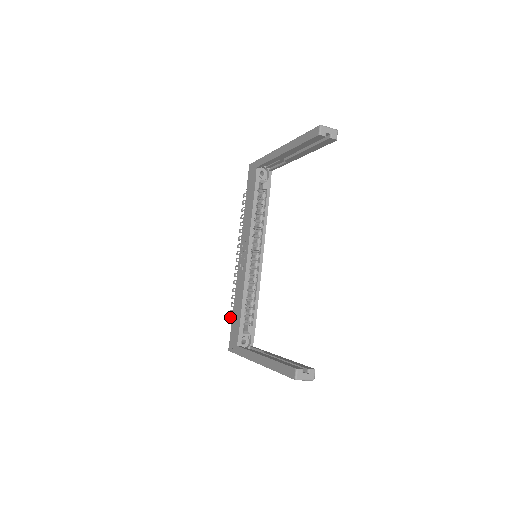
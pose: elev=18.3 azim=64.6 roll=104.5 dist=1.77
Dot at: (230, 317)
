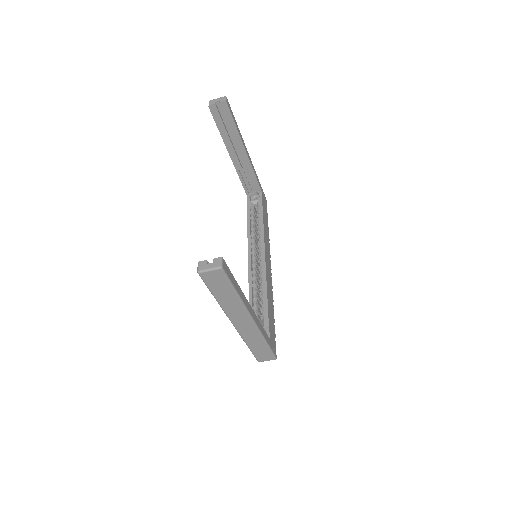
Dot at: occluded
